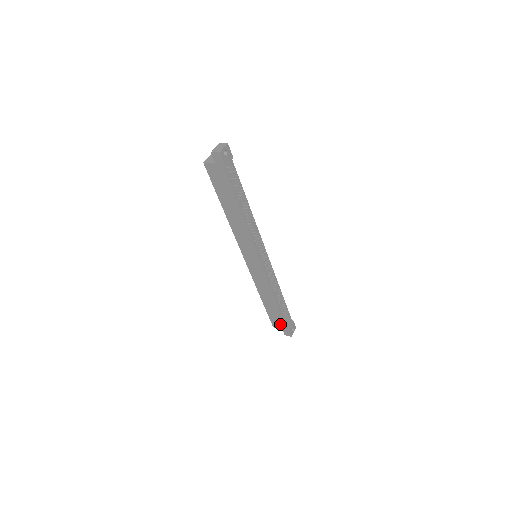
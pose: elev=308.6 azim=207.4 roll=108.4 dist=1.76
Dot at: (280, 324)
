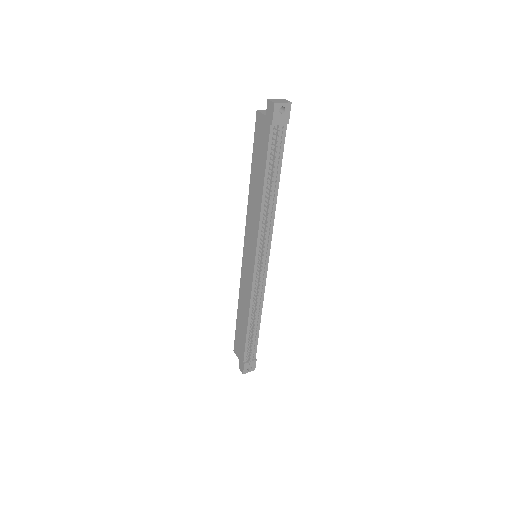
Dot at: (240, 352)
